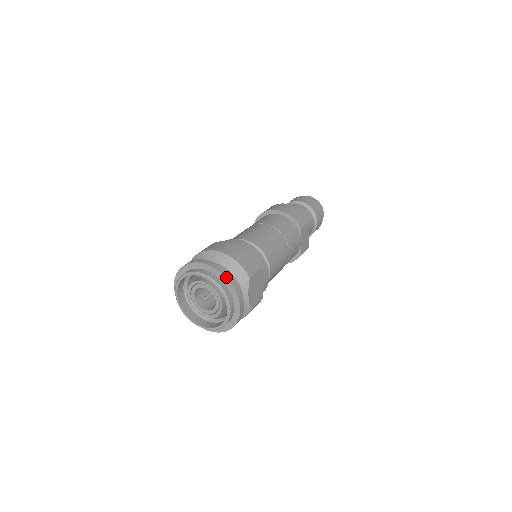
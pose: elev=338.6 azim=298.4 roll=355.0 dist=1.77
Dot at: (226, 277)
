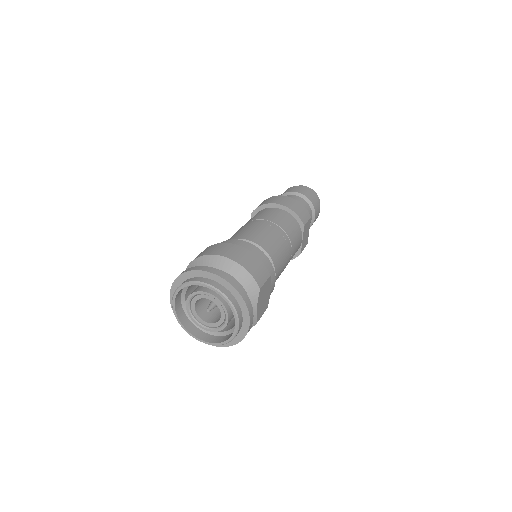
Dot at: (237, 290)
